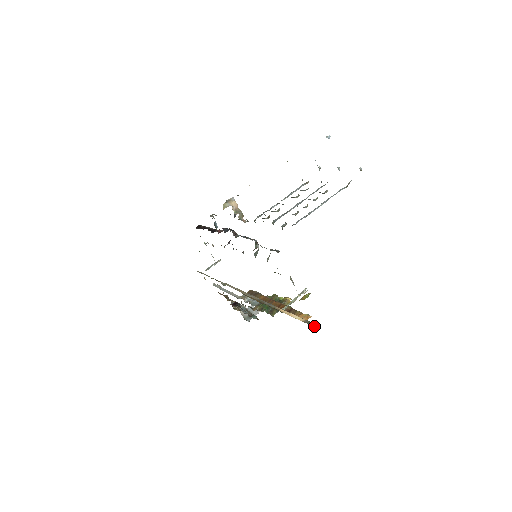
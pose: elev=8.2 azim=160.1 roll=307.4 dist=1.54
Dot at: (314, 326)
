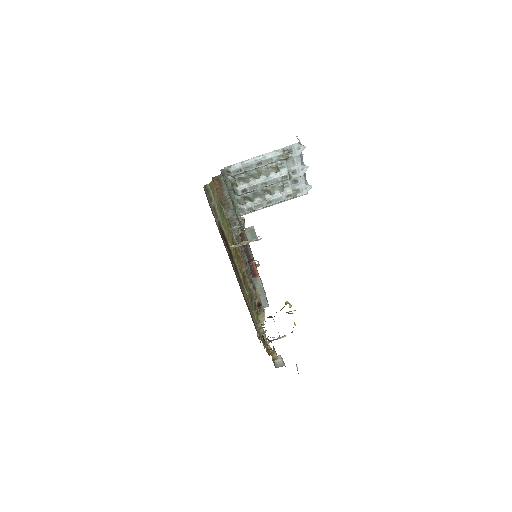
Dot at: occluded
